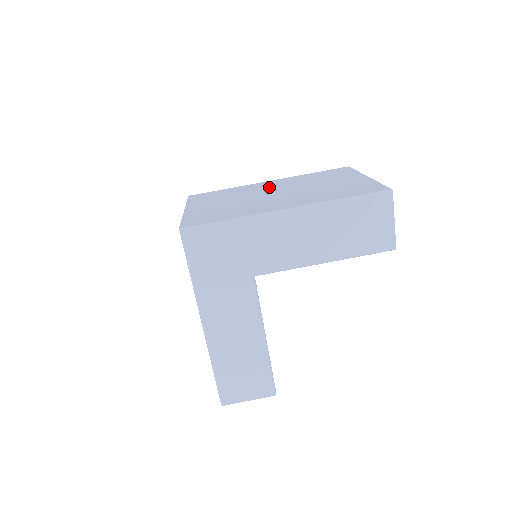
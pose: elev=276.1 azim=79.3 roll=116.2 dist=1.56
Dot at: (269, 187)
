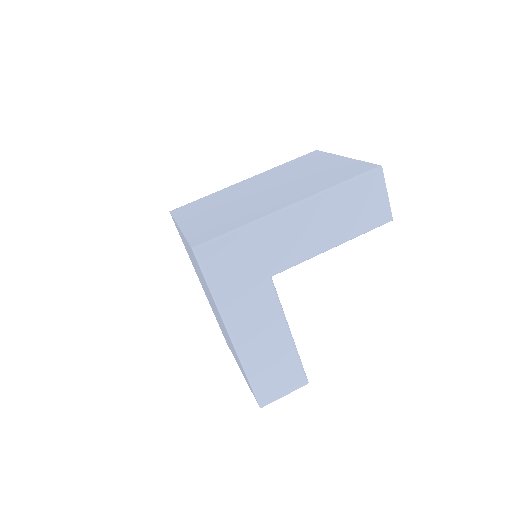
Dot at: (252, 186)
